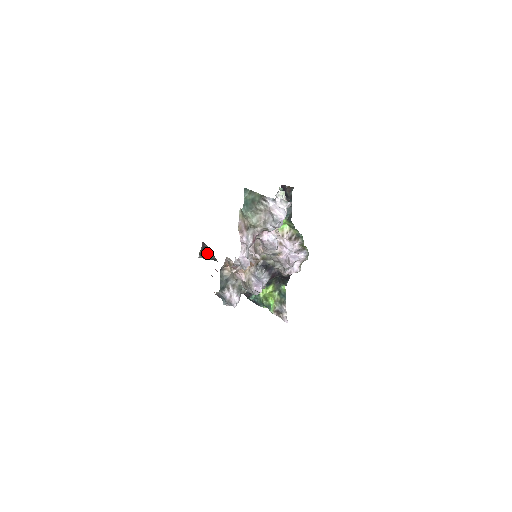
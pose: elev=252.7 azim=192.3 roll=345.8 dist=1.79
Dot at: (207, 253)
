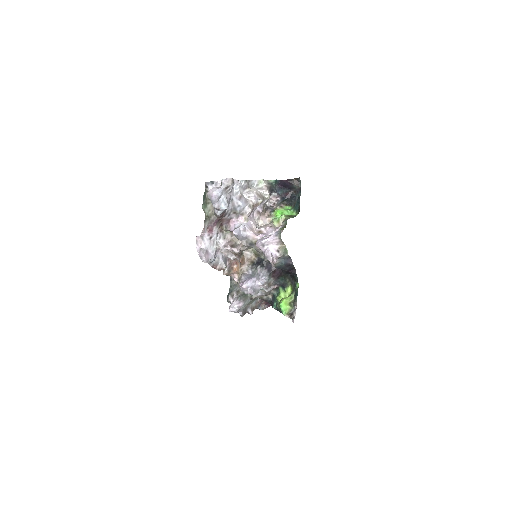
Dot at: occluded
